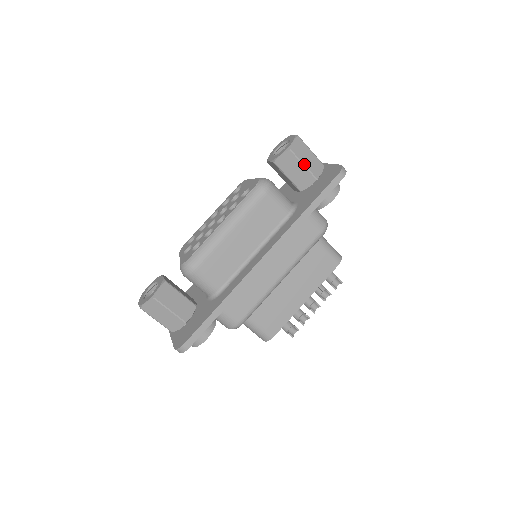
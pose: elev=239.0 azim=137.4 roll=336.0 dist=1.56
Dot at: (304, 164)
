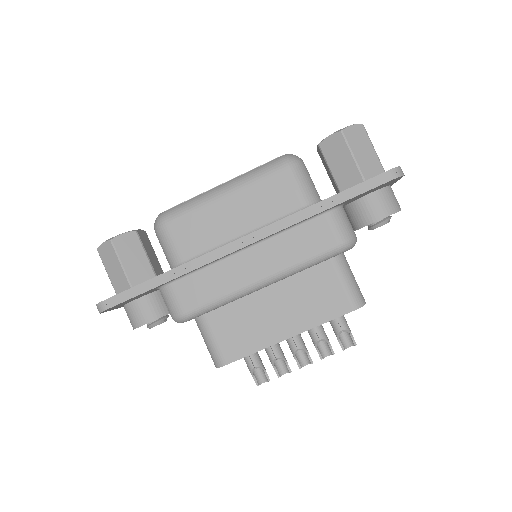
Dot at: (354, 156)
